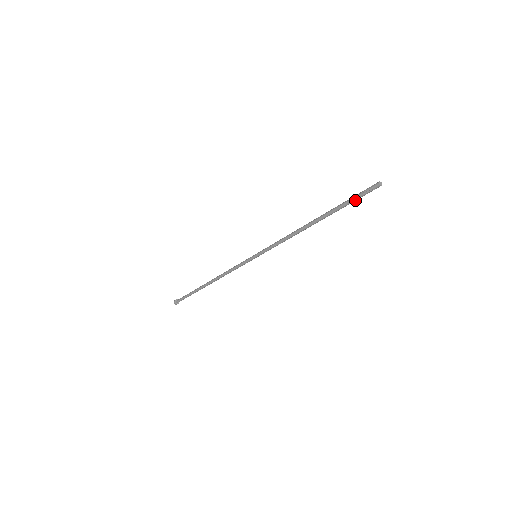
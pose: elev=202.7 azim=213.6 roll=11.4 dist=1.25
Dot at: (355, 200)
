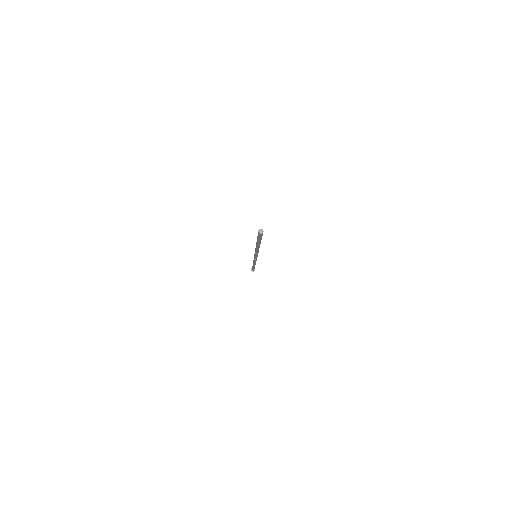
Dot at: (260, 239)
